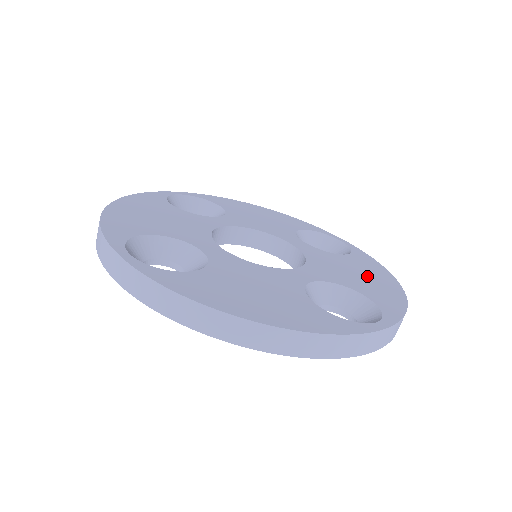
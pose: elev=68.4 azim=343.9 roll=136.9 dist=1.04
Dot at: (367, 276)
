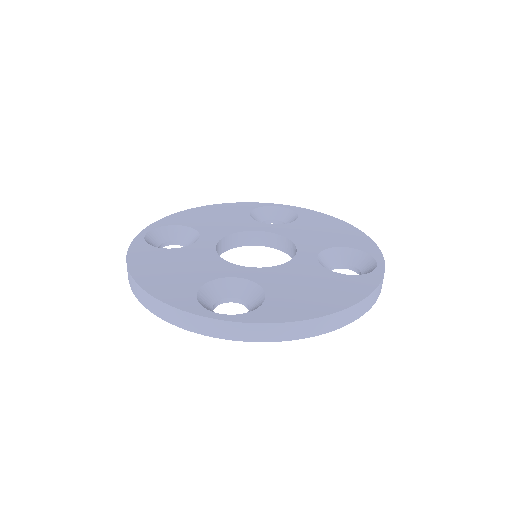
Dot at: (315, 292)
